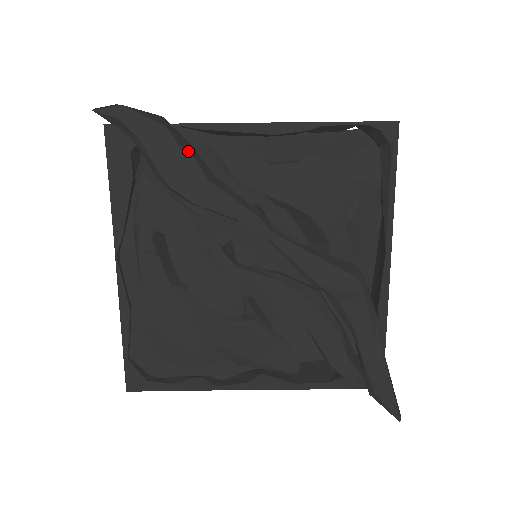
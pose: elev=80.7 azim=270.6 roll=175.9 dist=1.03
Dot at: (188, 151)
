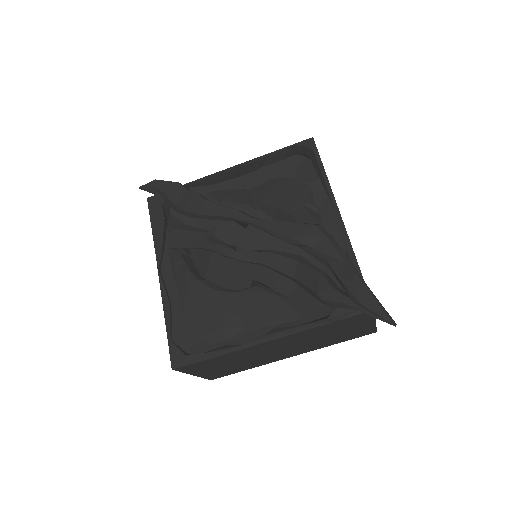
Dot at: (192, 190)
